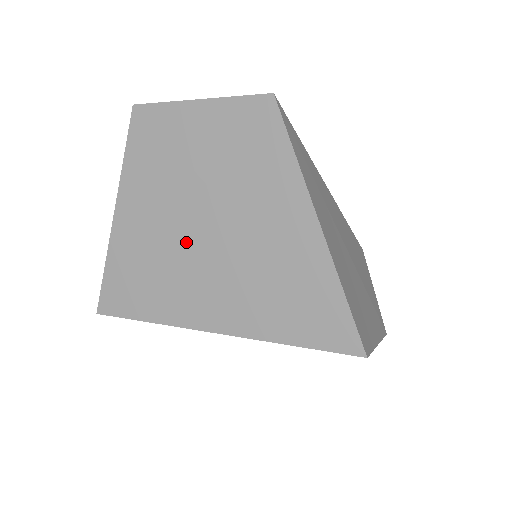
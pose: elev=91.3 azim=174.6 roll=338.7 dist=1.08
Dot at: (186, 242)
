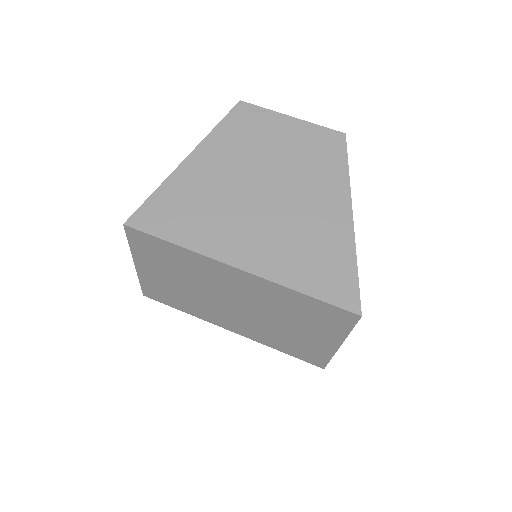
Dot at: (242, 196)
